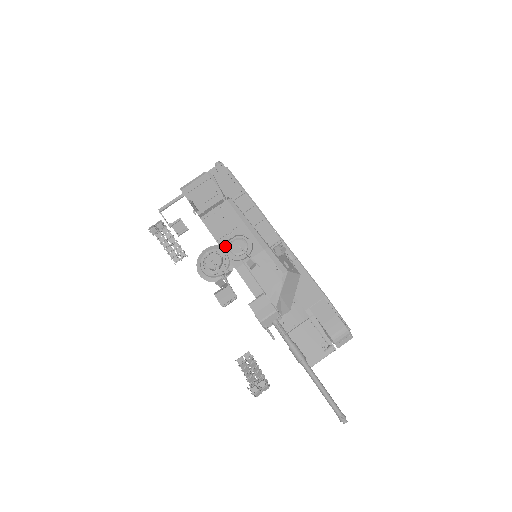
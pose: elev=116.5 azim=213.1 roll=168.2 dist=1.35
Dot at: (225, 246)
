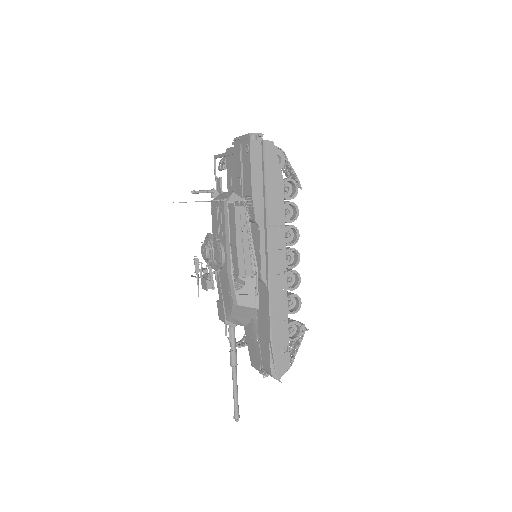
Dot at: (214, 244)
